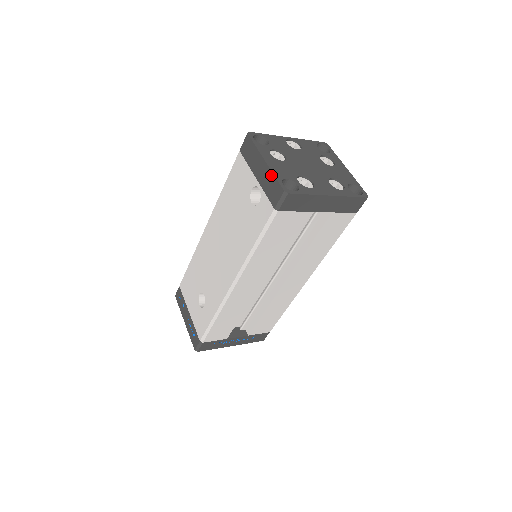
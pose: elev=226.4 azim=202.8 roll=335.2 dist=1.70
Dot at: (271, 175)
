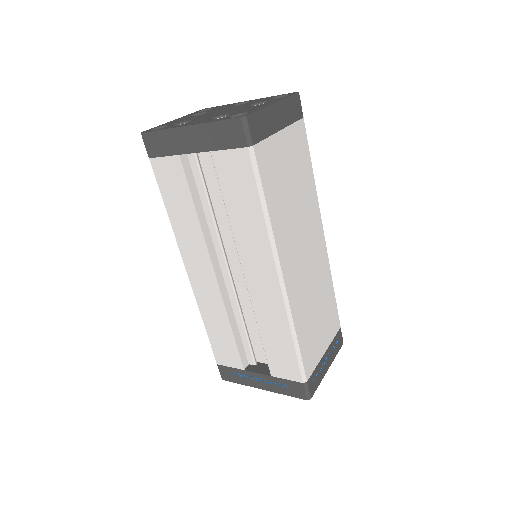
Dot at: occluded
